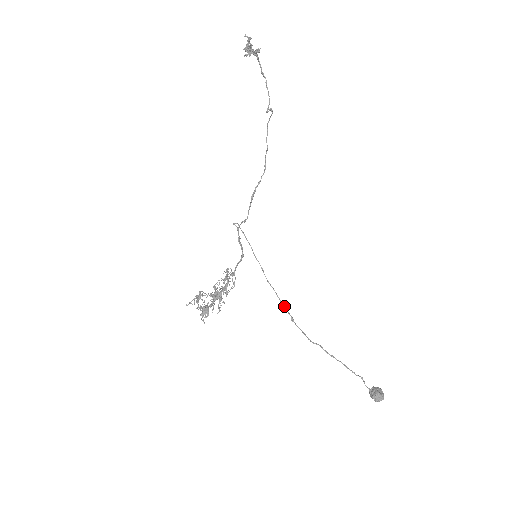
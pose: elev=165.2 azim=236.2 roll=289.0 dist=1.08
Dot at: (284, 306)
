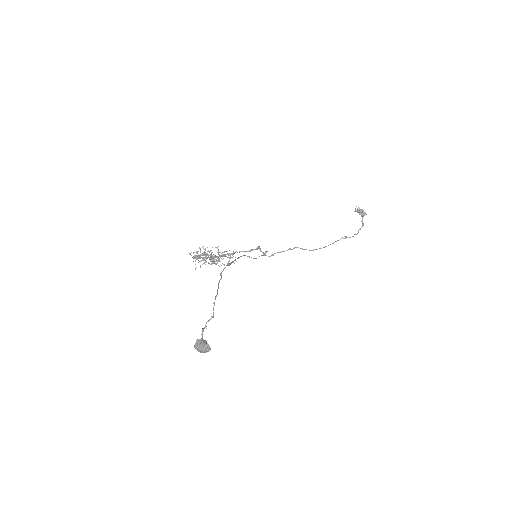
Dot at: (235, 260)
